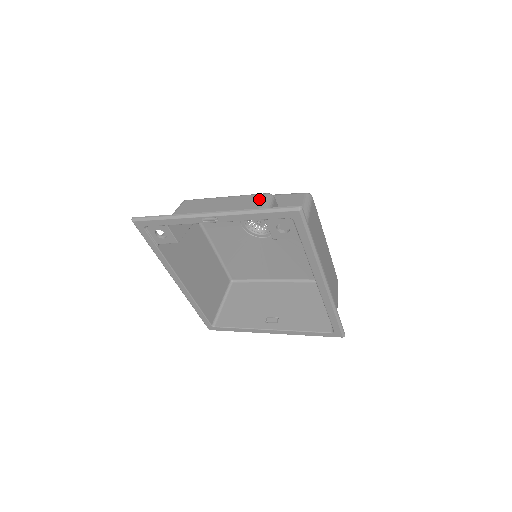
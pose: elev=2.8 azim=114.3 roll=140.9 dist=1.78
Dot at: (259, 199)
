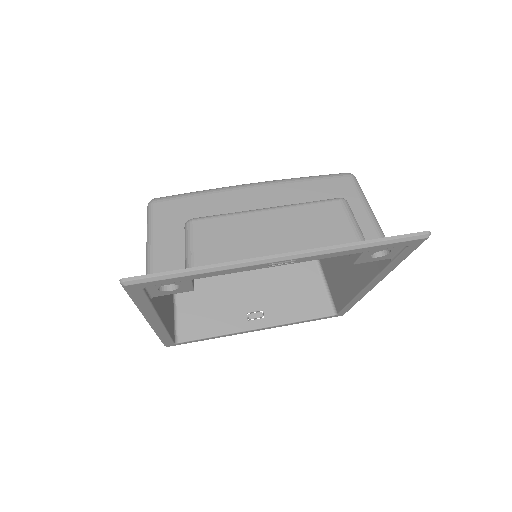
Dot at: (337, 212)
